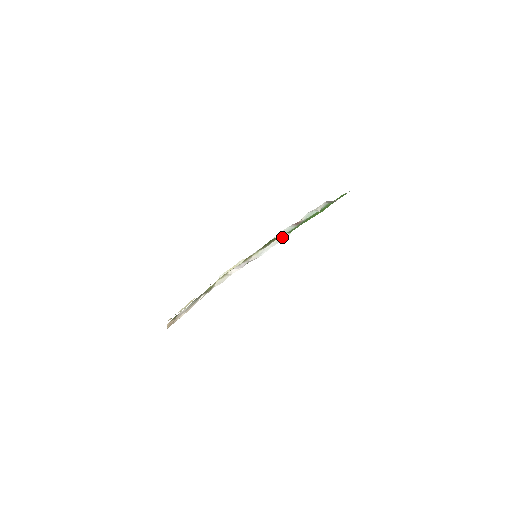
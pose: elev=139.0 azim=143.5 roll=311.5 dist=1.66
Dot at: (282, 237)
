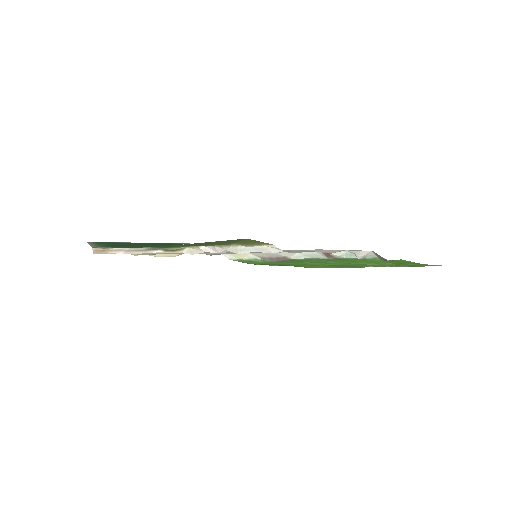
Dot at: (270, 248)
